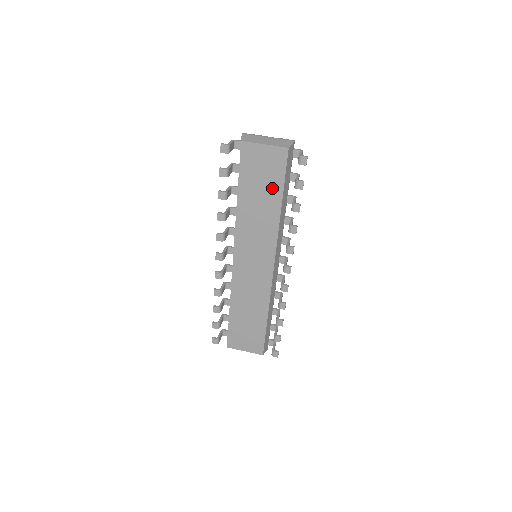
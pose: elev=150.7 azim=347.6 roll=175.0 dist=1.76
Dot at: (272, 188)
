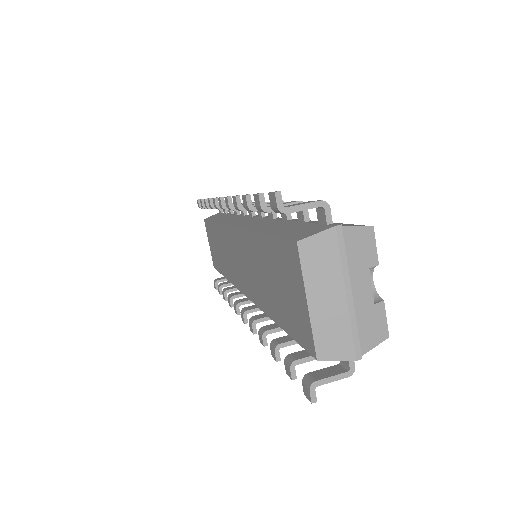
Dot at: (279, 307)
